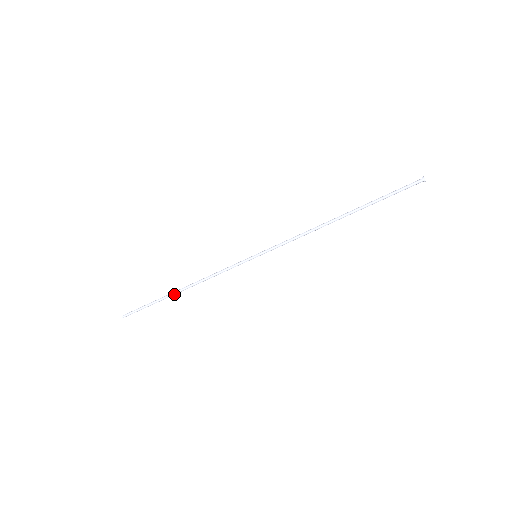
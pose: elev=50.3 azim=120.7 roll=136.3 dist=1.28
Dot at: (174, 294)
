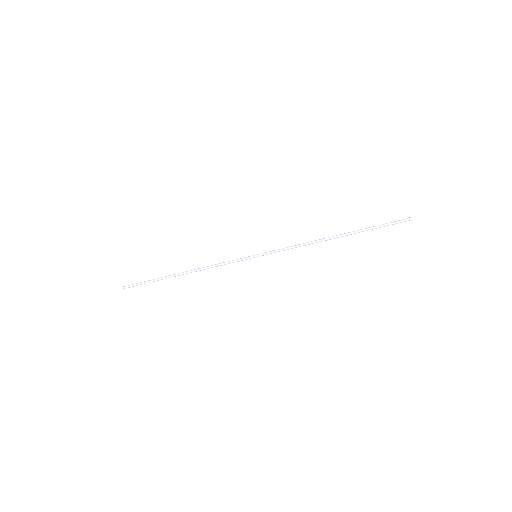
Dot at: (175, 276)
